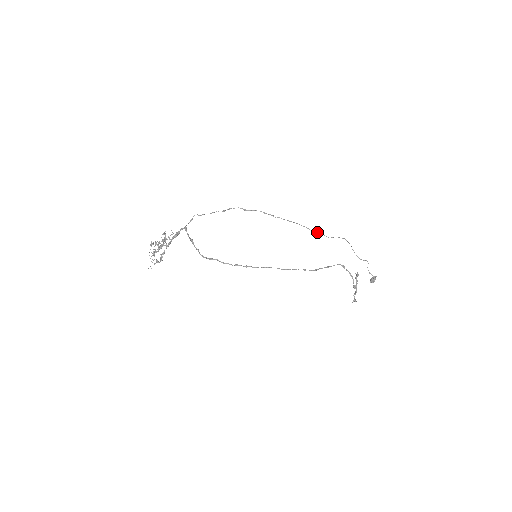
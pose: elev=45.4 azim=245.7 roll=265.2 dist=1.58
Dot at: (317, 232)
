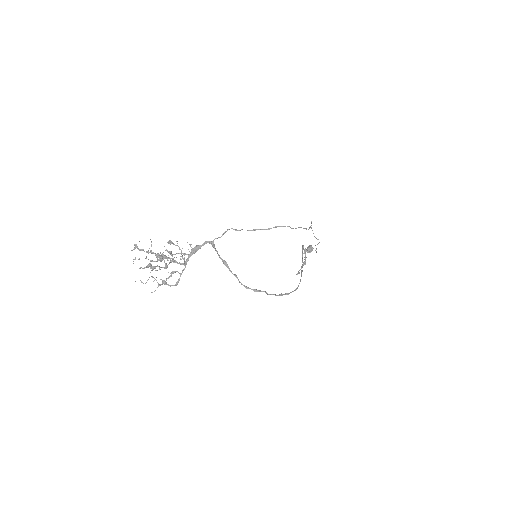
Dot at: occluded
